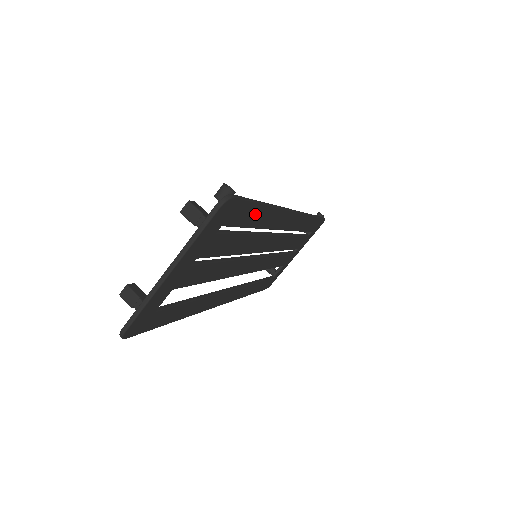
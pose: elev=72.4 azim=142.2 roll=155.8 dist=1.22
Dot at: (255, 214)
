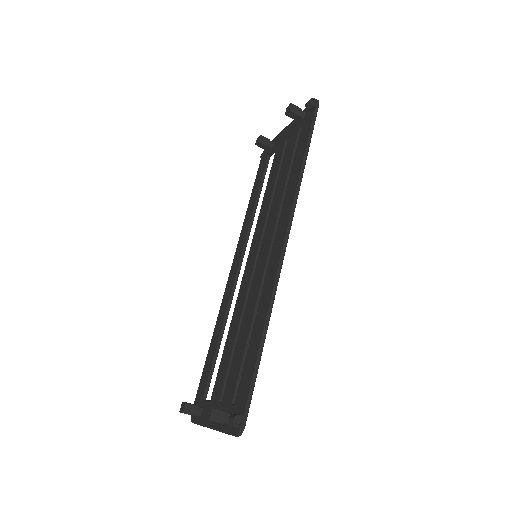
Dot at: occluded
